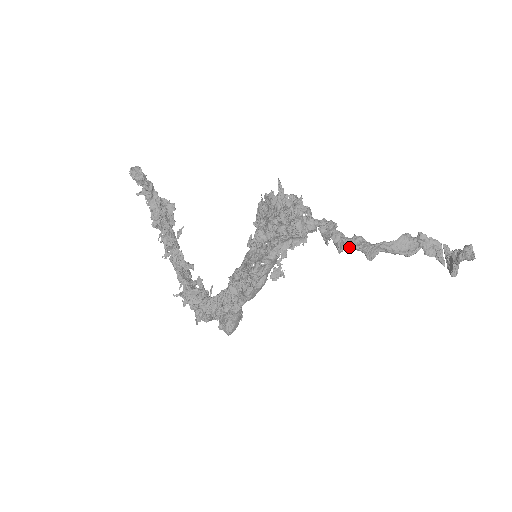
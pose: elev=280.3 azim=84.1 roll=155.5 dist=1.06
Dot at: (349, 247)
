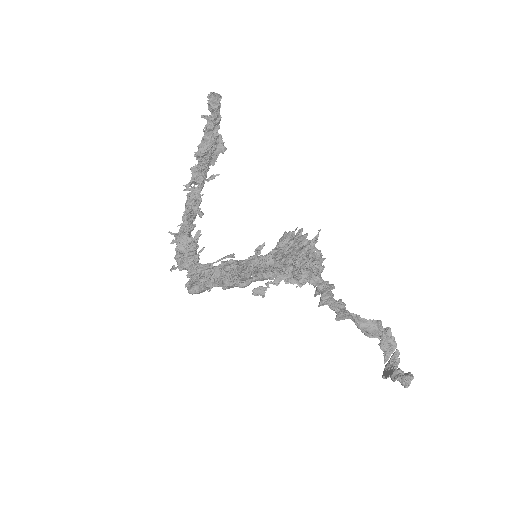
Dot at: (329, 306)
